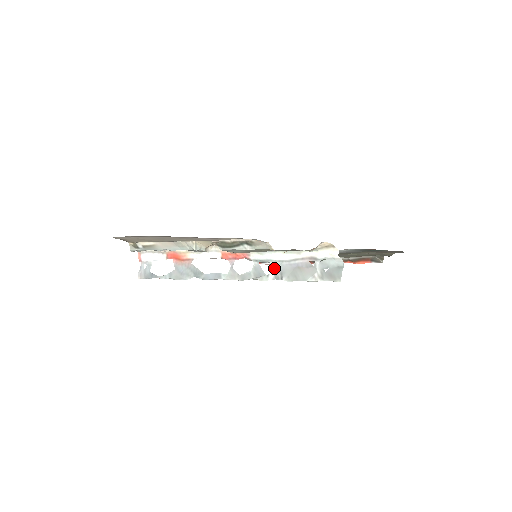
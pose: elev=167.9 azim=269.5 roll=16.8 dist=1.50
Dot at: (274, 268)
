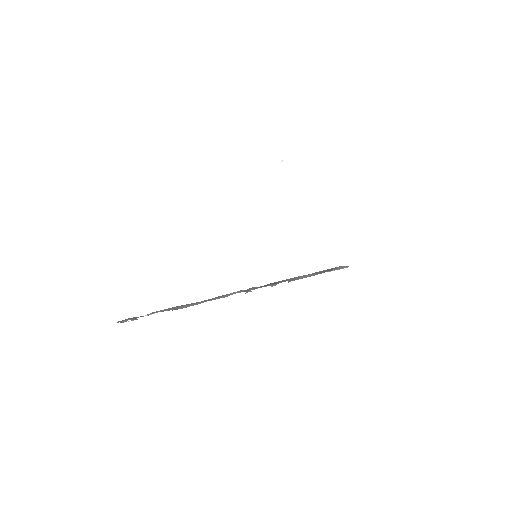
Dot at: (290, 281)
